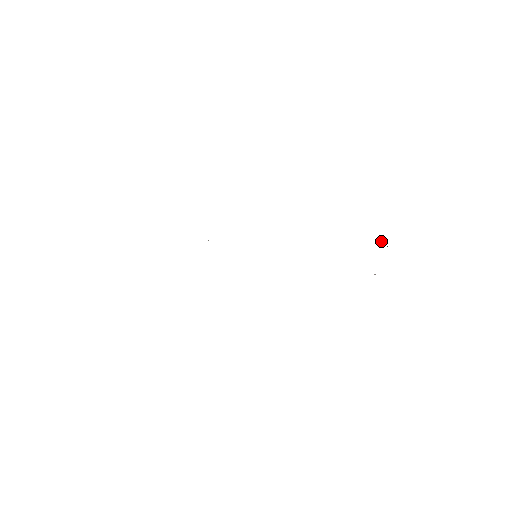
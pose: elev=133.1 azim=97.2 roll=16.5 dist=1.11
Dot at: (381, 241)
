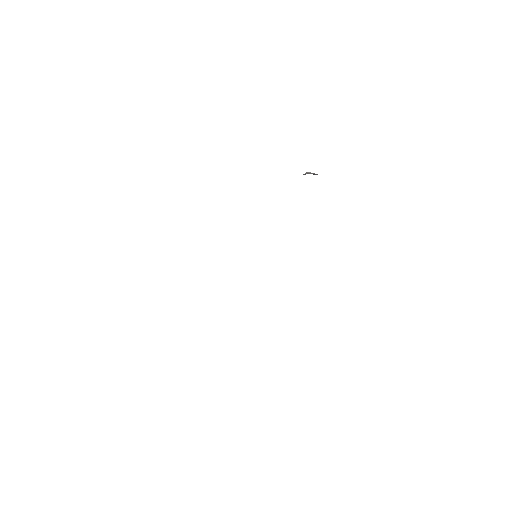
Dot at: (304, 174)
